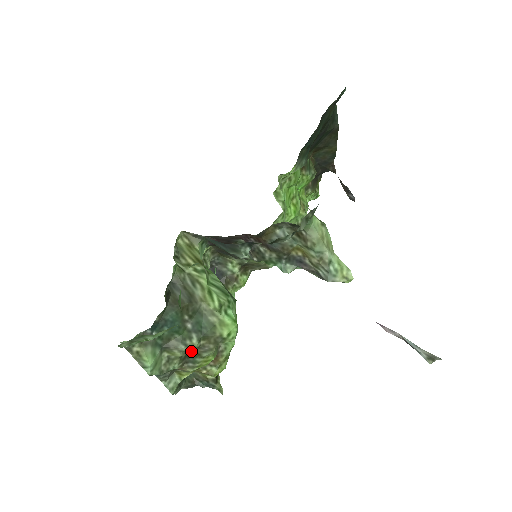
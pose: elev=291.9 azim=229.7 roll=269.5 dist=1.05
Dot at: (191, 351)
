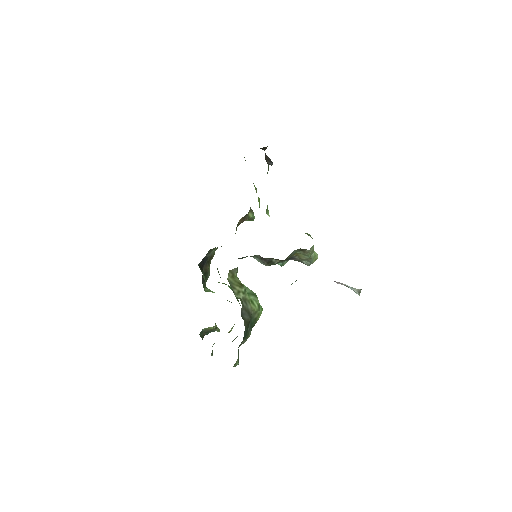
Dot at: occluded
